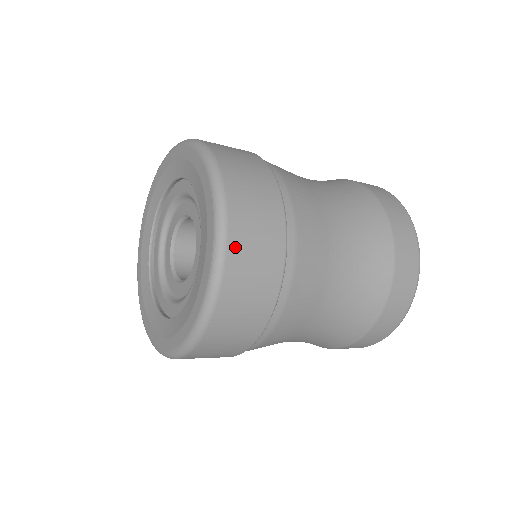
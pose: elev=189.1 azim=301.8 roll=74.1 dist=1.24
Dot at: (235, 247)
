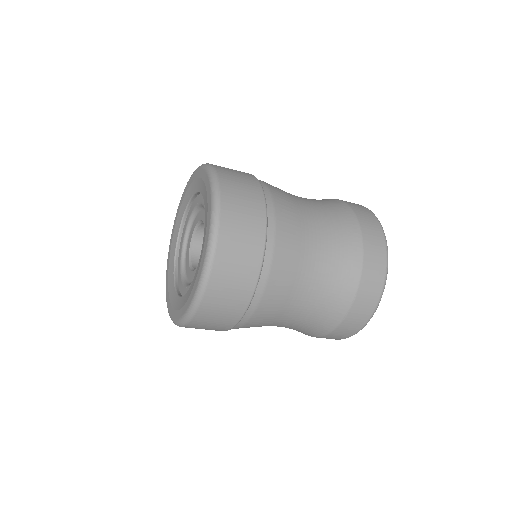
Dot at: (226, 191)
